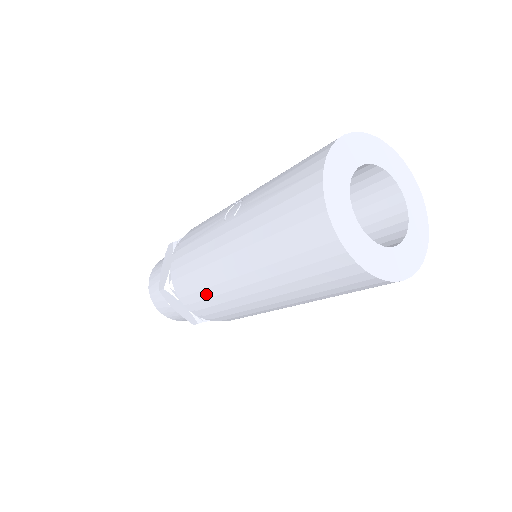
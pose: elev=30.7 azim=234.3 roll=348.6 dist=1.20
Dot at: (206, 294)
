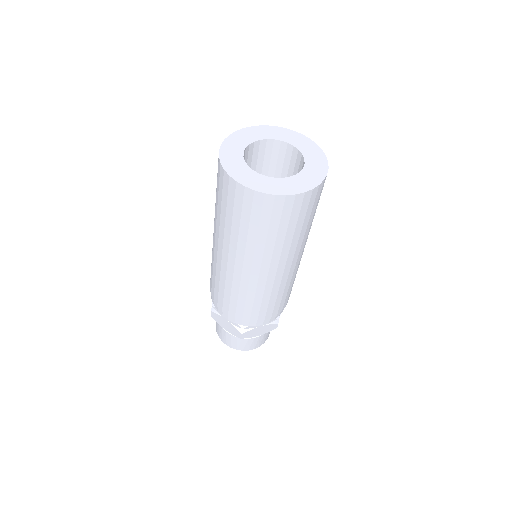
Dot at: (222, 290)
